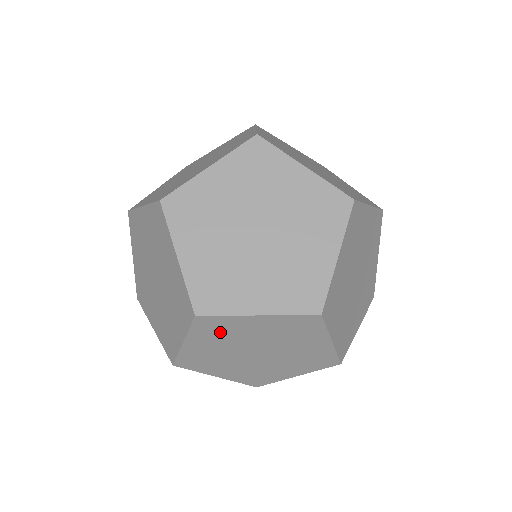
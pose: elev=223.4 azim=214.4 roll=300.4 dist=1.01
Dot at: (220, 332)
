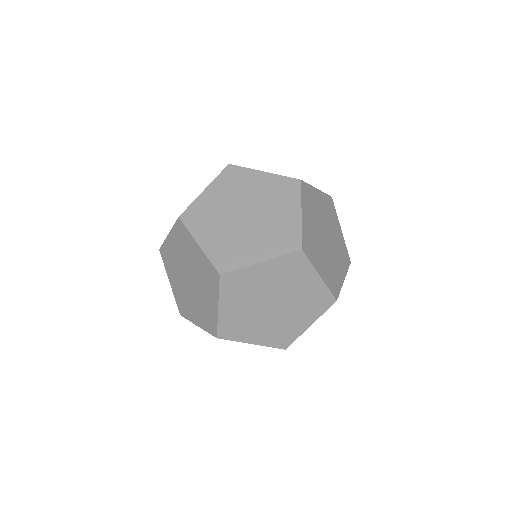
Dot at: occluded
